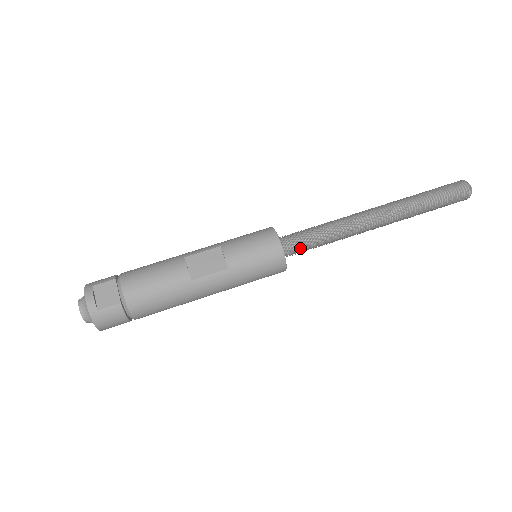
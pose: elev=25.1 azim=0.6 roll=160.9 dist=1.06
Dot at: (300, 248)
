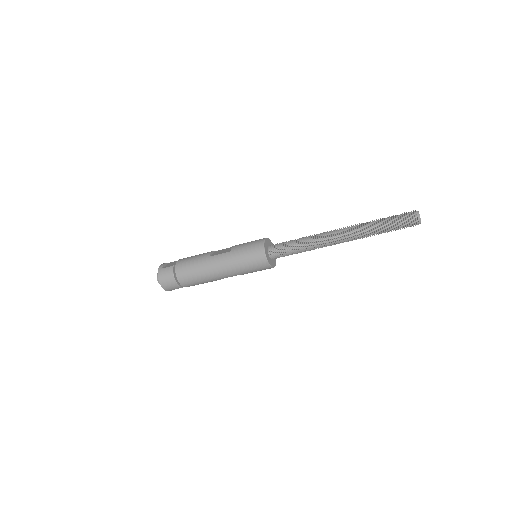
Dot at: (280, 248)
